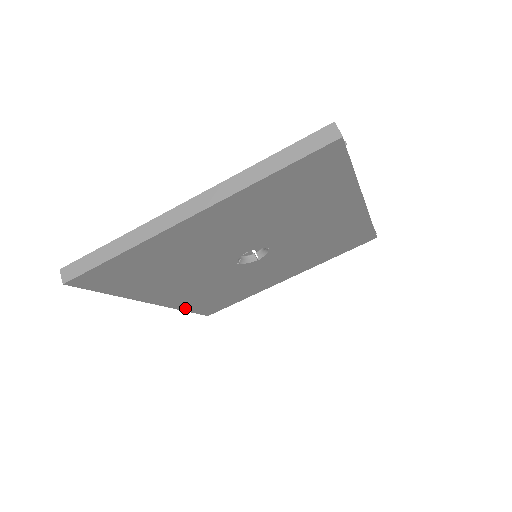
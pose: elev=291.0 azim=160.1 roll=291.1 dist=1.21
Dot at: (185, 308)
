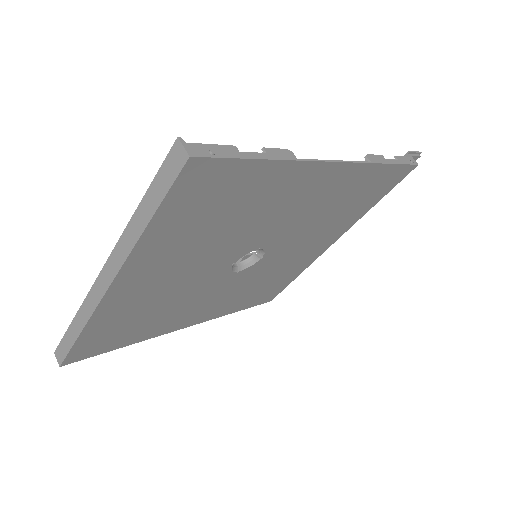
Dot at: (231, 311)
